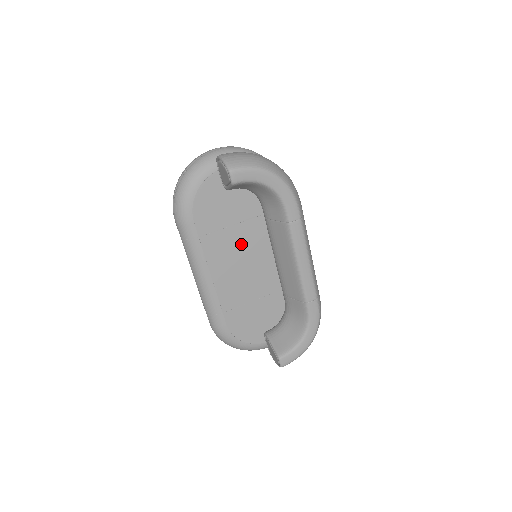
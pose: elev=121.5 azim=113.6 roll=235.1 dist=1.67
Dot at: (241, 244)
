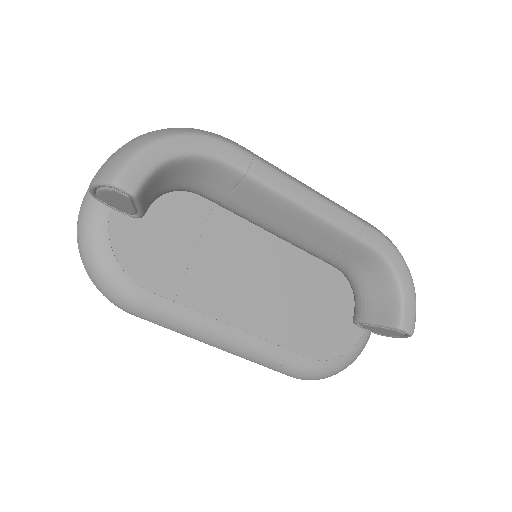
Dot at: (226, 260)
